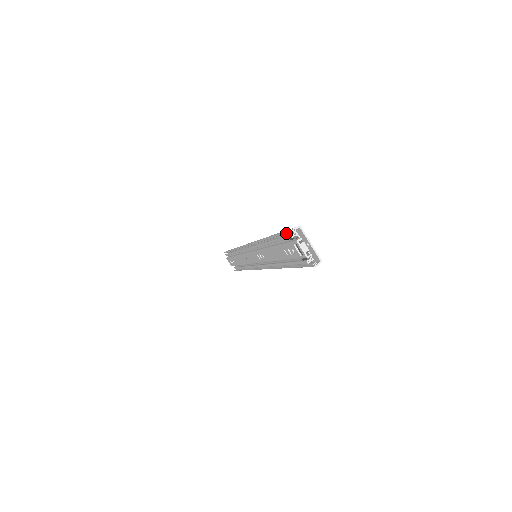
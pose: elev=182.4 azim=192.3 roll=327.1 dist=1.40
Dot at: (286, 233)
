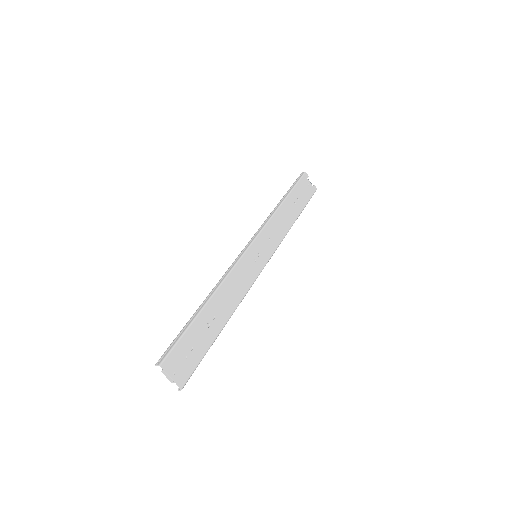
Dot at: (183, 335)
